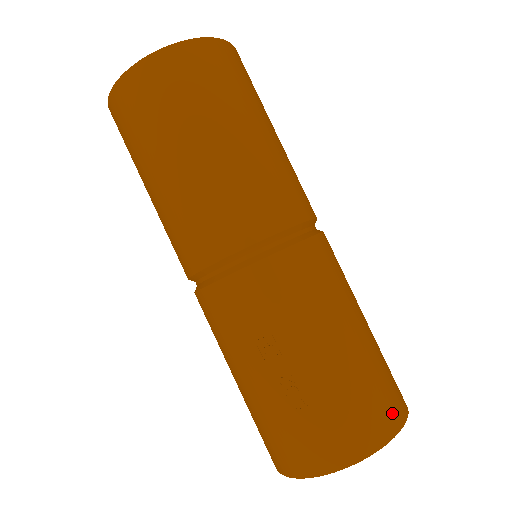
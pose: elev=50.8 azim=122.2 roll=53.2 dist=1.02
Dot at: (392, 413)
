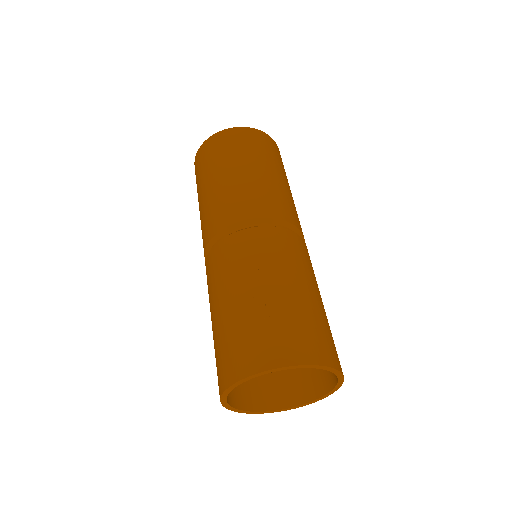
Dot at: (331, 354)
